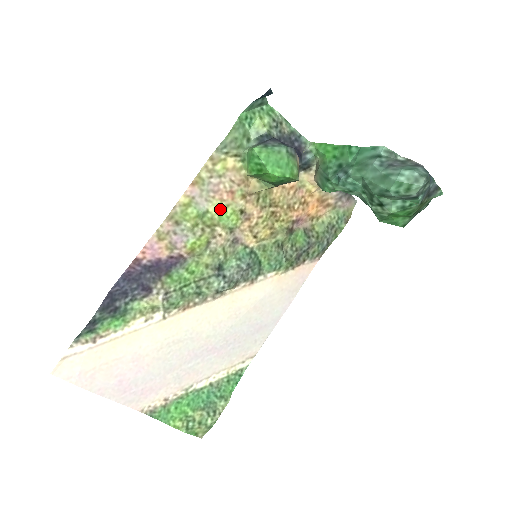
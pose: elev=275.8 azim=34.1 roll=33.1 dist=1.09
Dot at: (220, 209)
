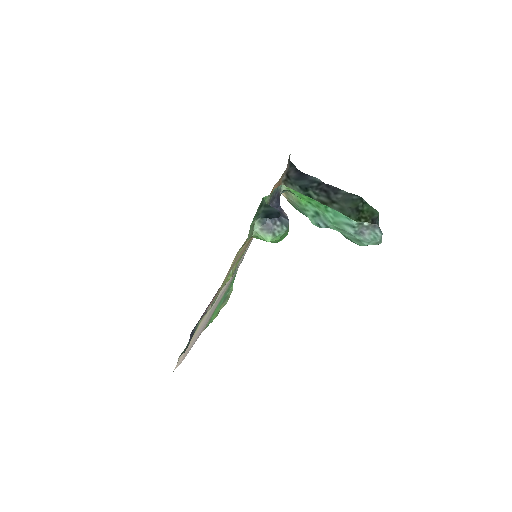
Dot at: occluded
